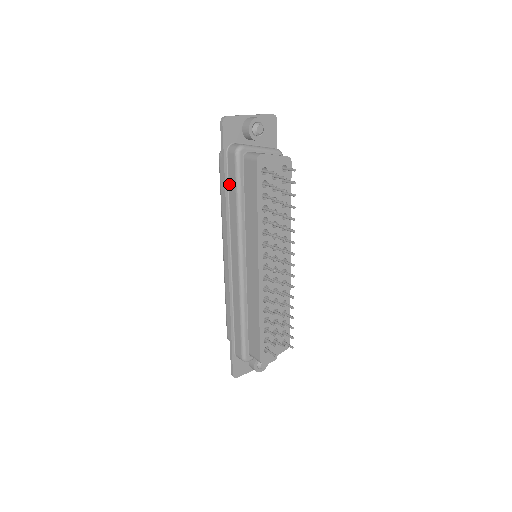
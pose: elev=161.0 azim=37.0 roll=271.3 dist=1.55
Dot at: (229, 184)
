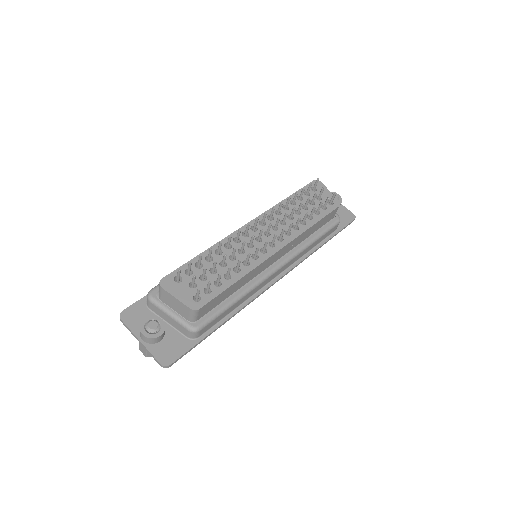
Dot at: occluded
